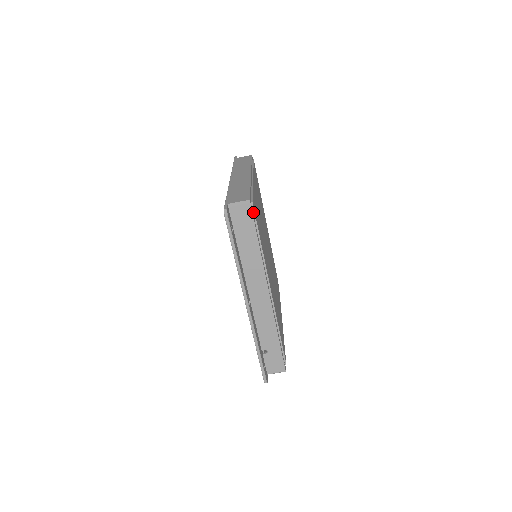
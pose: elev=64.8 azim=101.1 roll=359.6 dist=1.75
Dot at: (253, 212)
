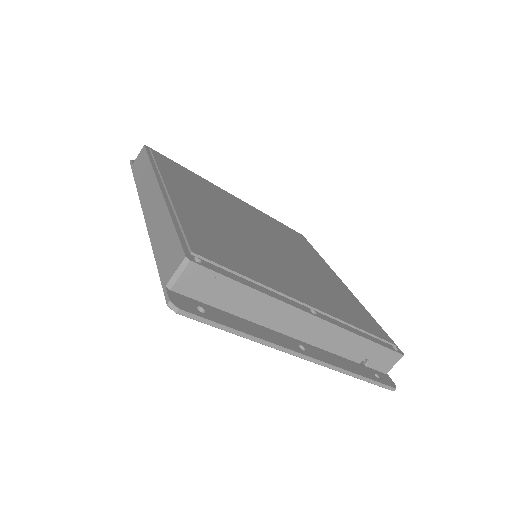
Dot at: (205, 261)
